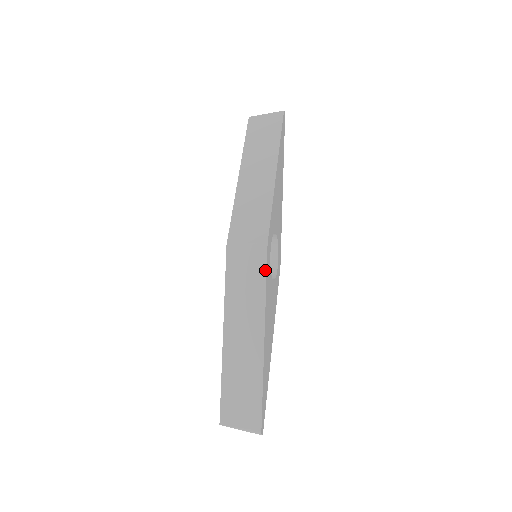
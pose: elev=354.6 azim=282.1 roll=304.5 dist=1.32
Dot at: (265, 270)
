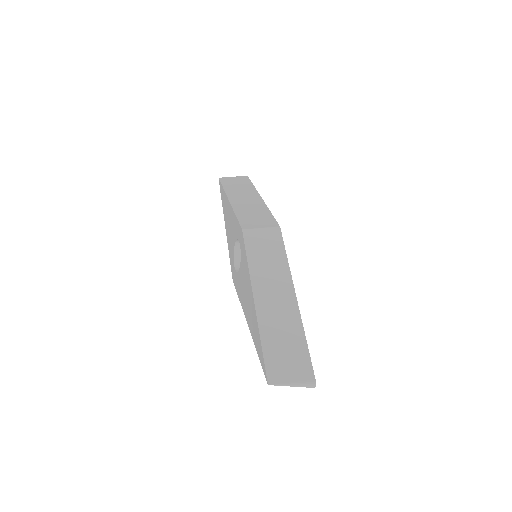
Dot at: (283, 245)
